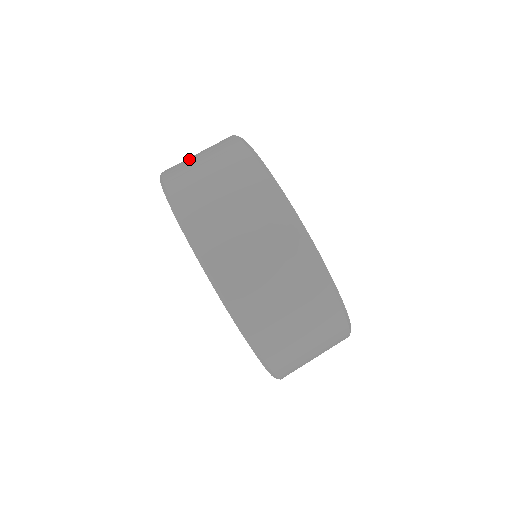
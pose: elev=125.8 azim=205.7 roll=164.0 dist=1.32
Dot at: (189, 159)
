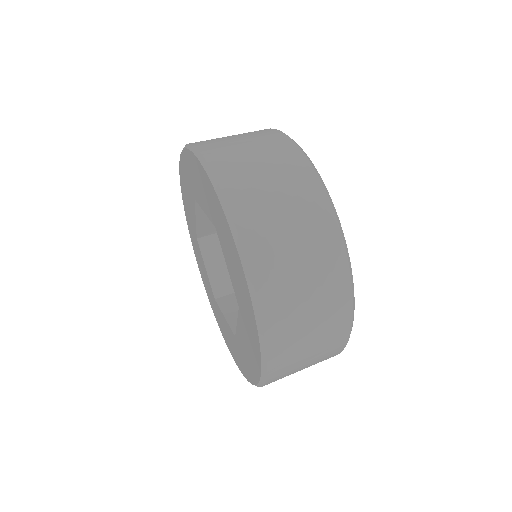
Dot at: occluded
